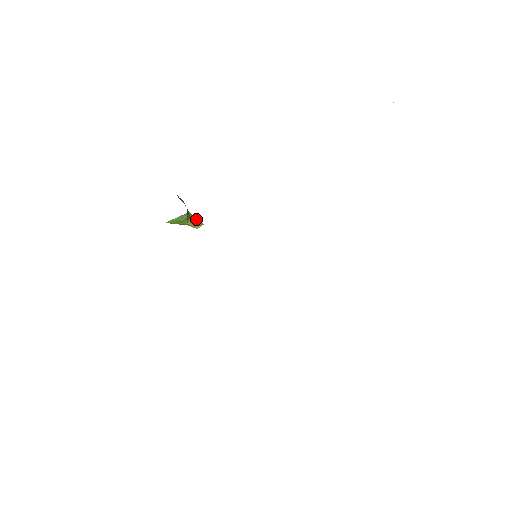
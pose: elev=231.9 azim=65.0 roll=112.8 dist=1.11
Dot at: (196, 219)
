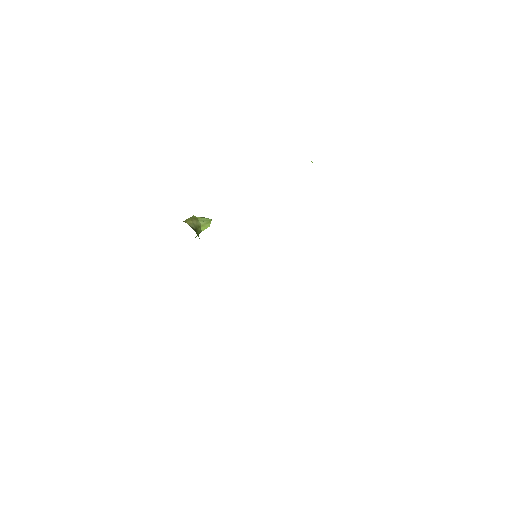
Dot at: (205, 220)
